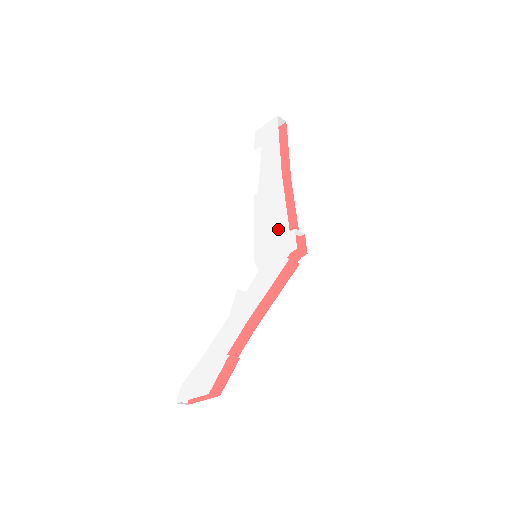
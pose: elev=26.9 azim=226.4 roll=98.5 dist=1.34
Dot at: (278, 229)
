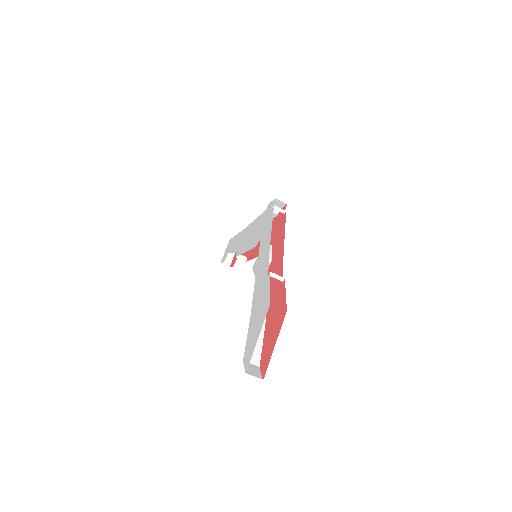
Dot at: (259, 223)
